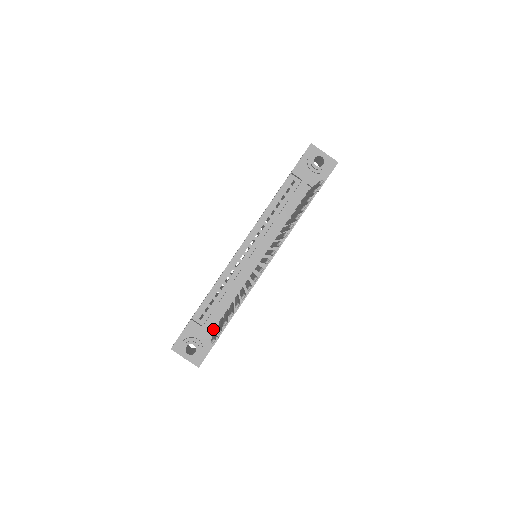
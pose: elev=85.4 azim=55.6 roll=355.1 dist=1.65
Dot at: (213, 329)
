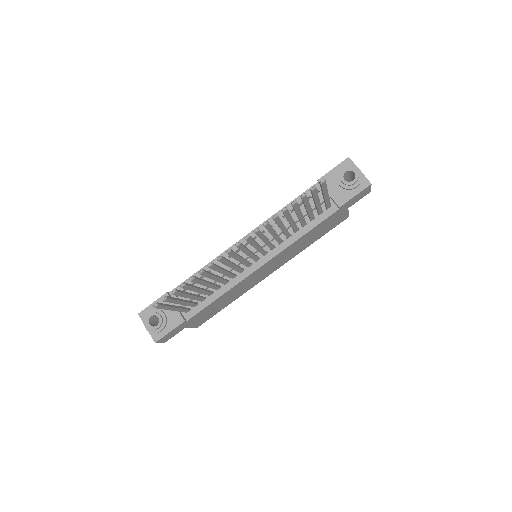
Dot at: occluded
